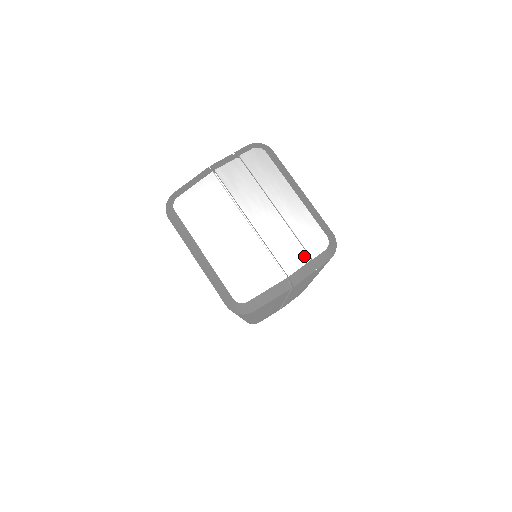
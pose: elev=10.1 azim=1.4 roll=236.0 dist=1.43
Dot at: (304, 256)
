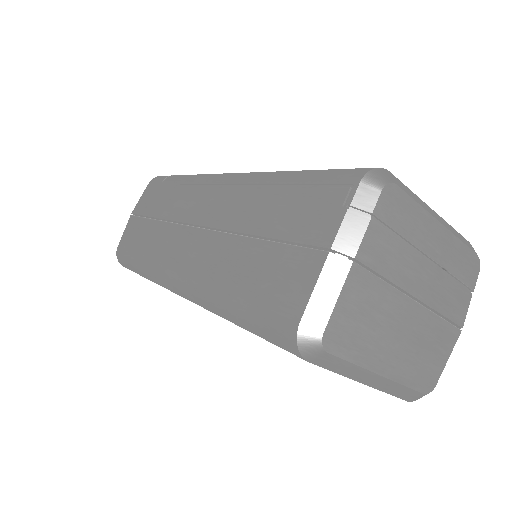
Dot at: (467, 294)
